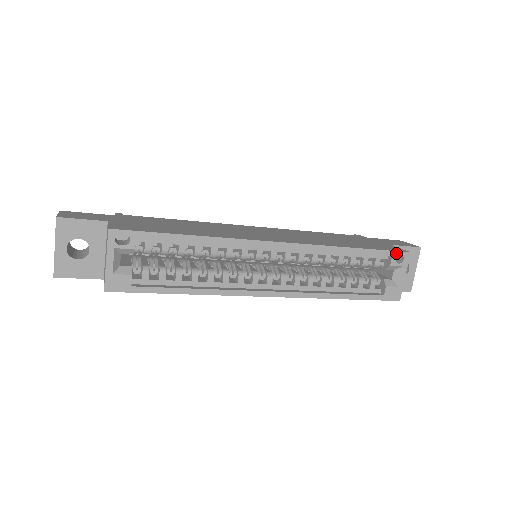
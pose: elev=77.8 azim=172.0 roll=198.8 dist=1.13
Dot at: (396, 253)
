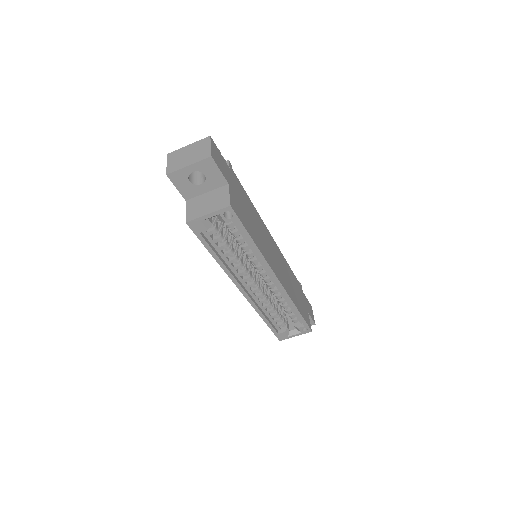
Dot at: (307, 327)
